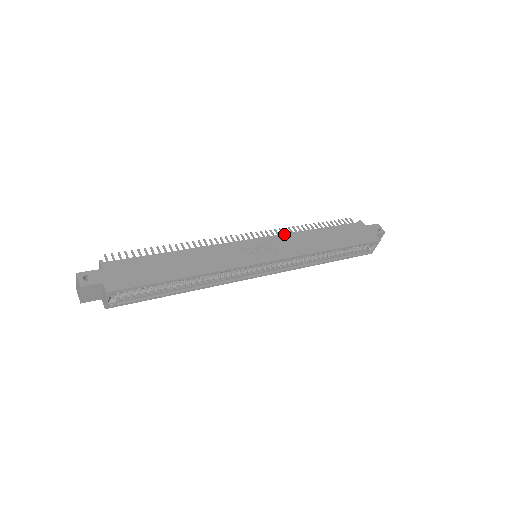
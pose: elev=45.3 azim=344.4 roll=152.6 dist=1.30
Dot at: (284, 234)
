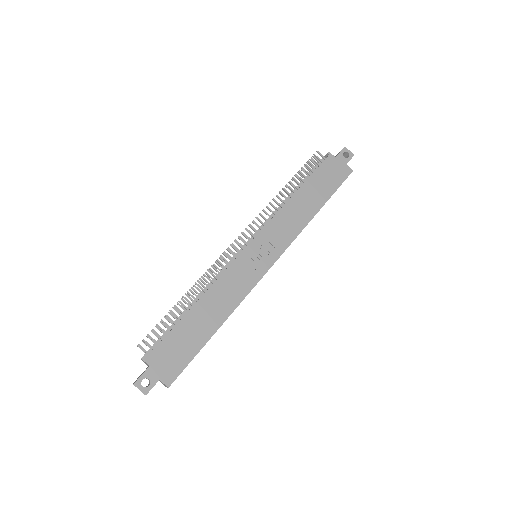
Dot at: (272, 219)
